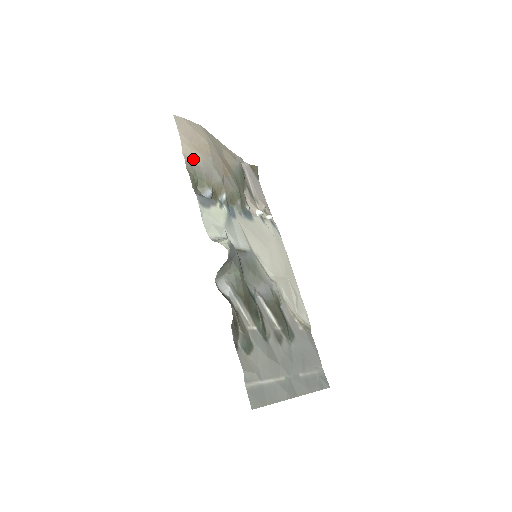
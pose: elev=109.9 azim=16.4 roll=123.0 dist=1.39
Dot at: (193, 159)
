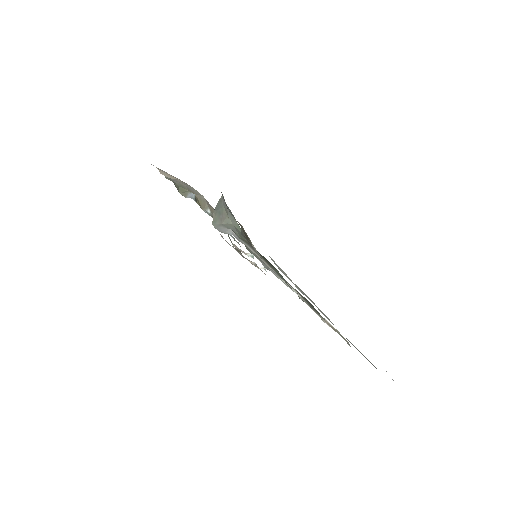
Dot at: (172, 179)
